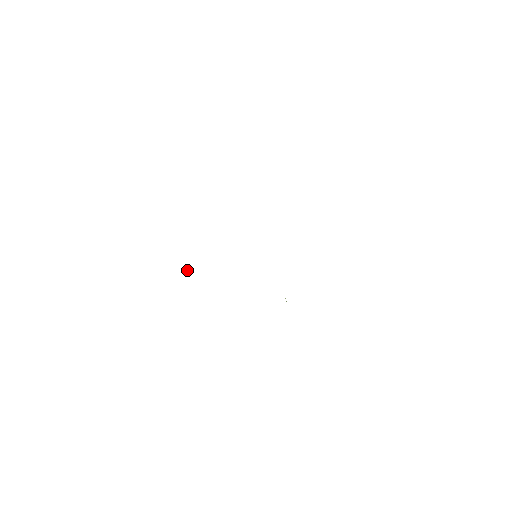
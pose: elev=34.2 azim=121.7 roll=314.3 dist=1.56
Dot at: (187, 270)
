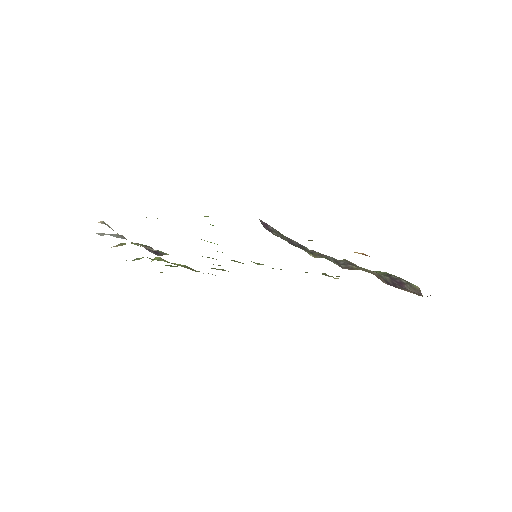
Dot at: (152, 248)
